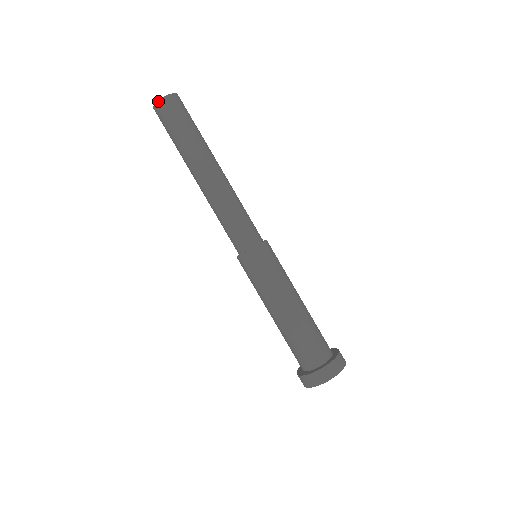
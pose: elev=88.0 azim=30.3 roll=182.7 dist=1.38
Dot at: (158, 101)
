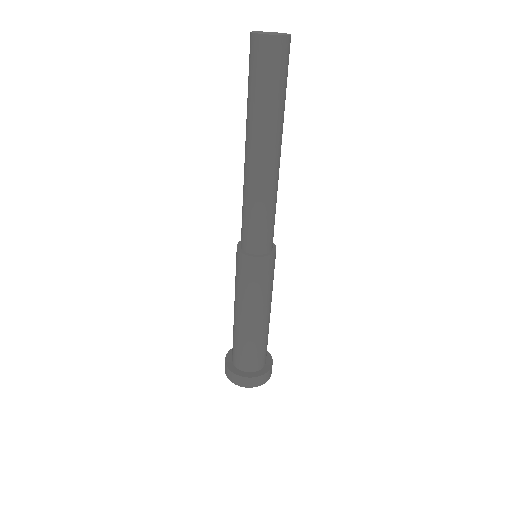
Dot at: (277, 35)
